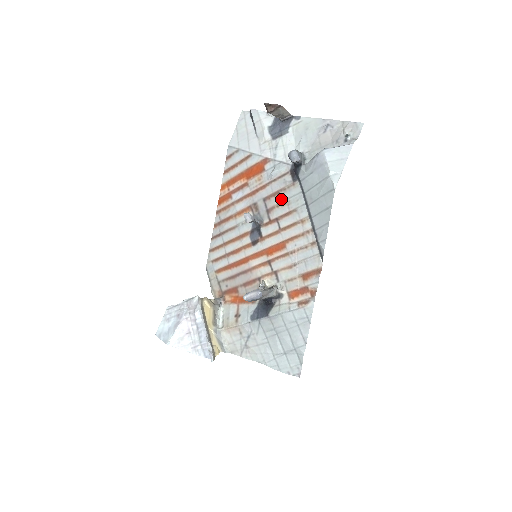
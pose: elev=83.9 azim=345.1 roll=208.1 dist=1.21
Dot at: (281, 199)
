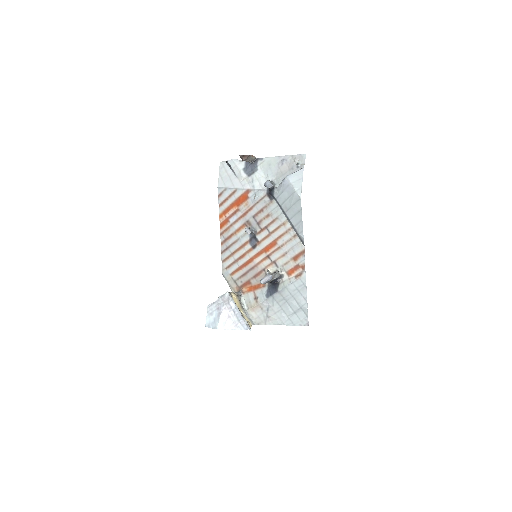
Dot at: (265, 213)
